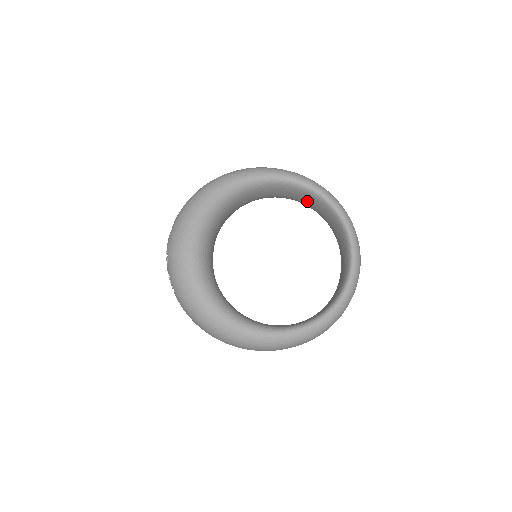
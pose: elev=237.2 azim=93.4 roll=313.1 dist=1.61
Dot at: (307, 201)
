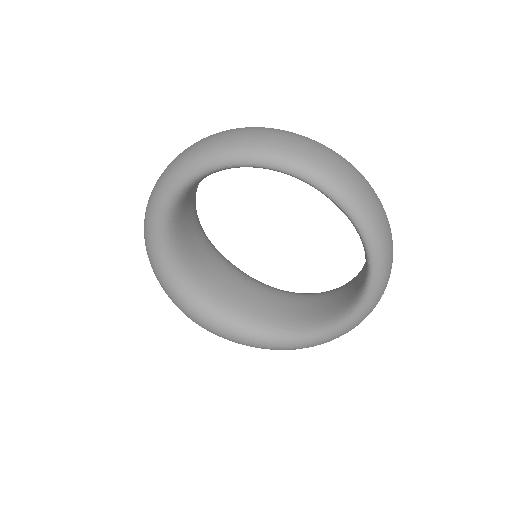
Dot at: occluded
